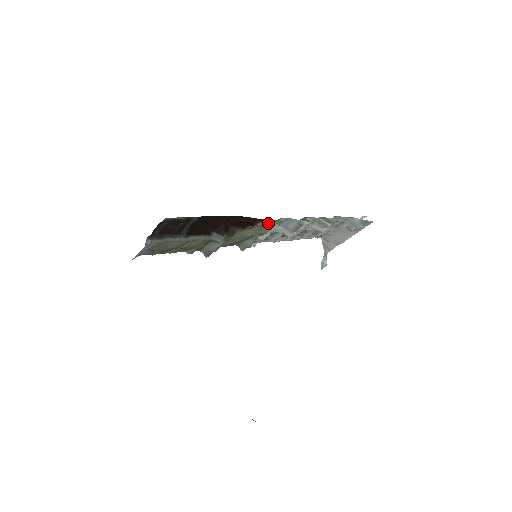
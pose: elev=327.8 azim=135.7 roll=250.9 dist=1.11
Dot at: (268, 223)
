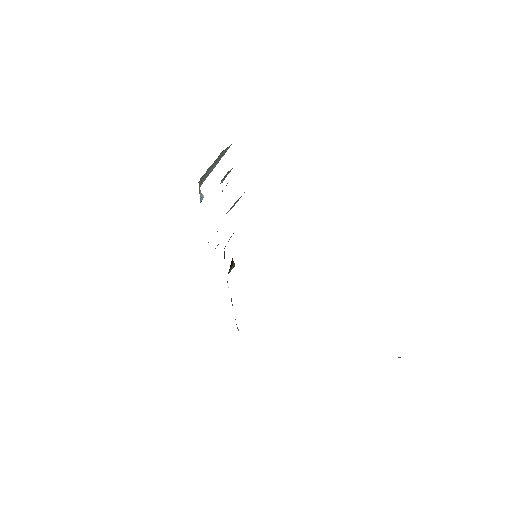
Dot at: occluded
